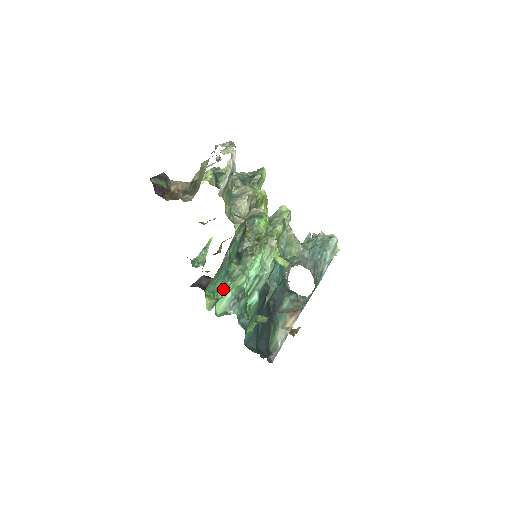
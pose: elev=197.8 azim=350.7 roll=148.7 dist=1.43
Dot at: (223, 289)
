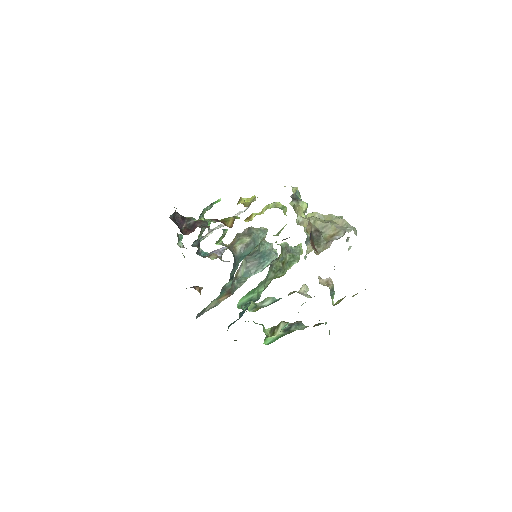
Dot at: (253, 291)
